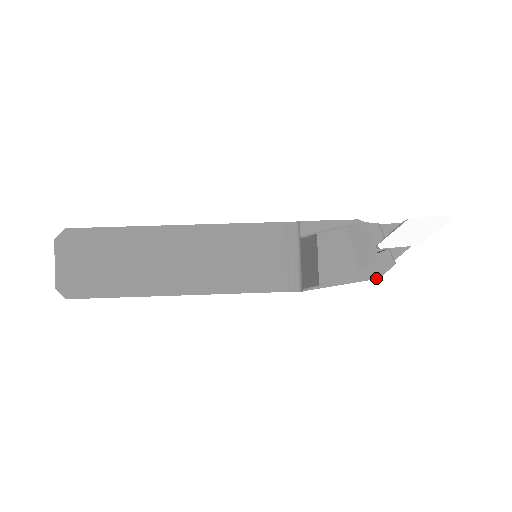
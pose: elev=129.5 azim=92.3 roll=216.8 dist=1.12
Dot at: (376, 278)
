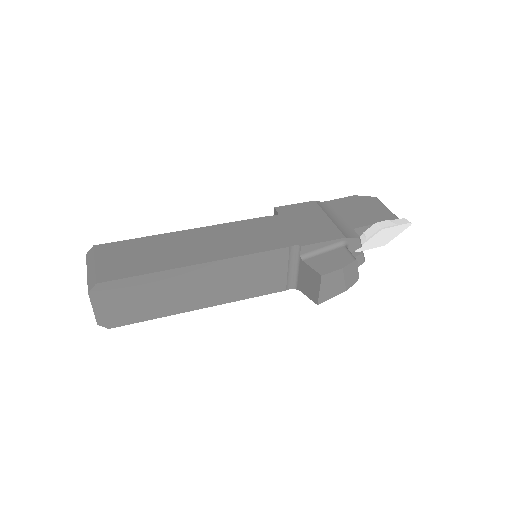
Dot at: occluded
